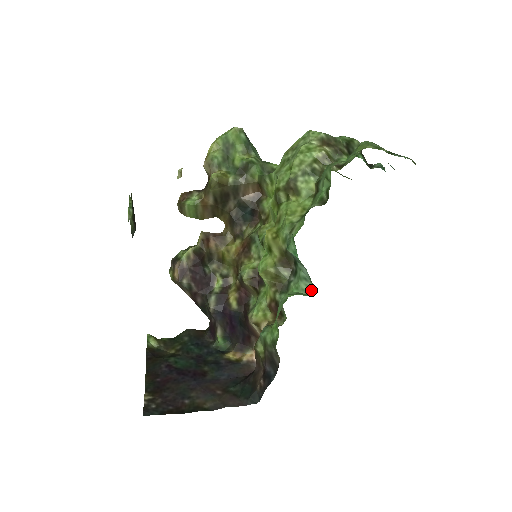
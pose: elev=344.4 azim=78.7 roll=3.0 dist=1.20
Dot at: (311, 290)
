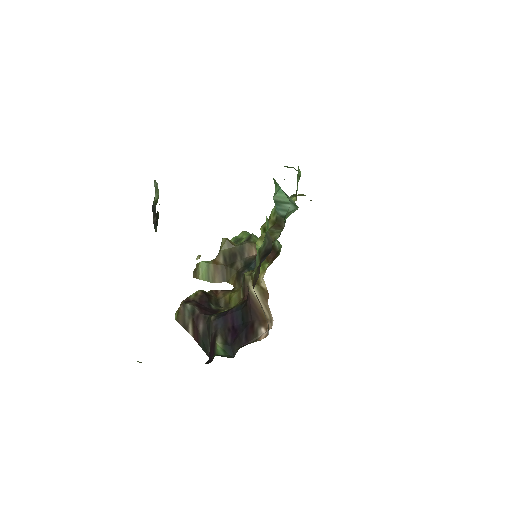
Dot at: occluded
